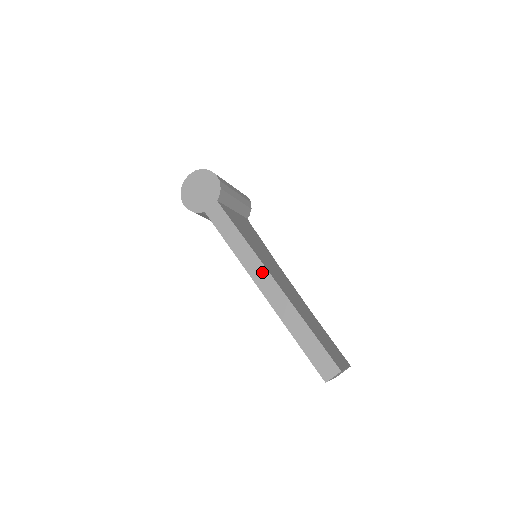
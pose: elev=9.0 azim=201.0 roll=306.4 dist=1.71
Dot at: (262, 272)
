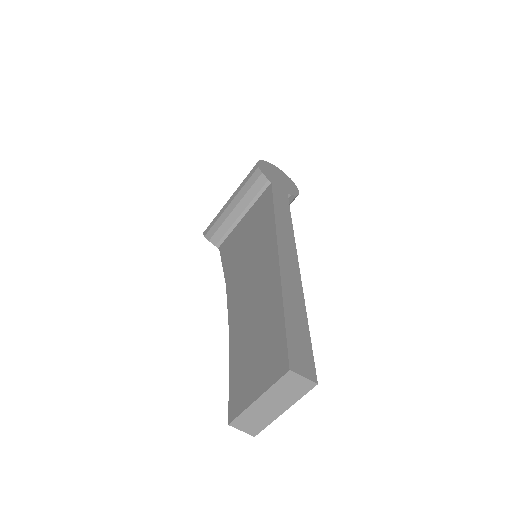
Dot at: (291, 247)
